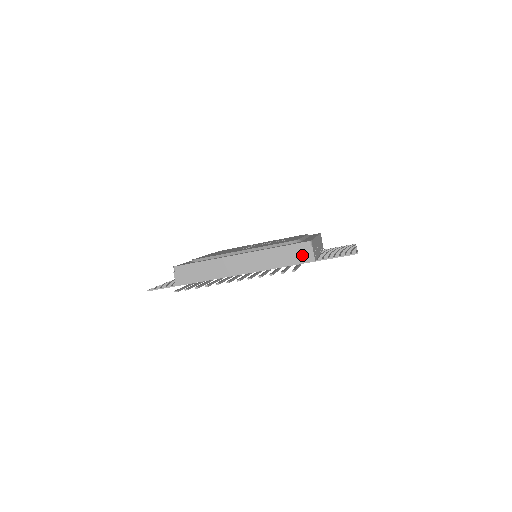
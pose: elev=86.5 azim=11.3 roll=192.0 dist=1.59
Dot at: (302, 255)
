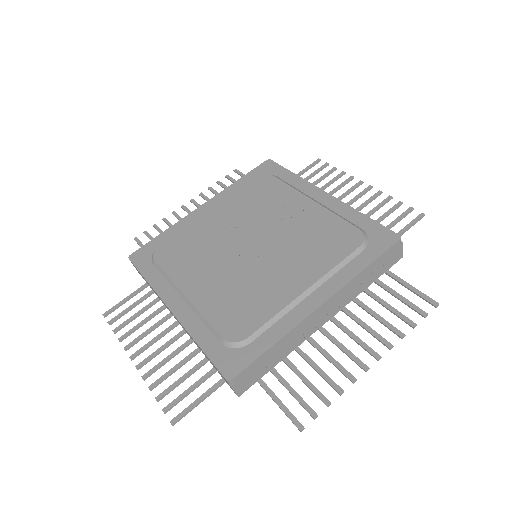
Dot at: (391, 259)
